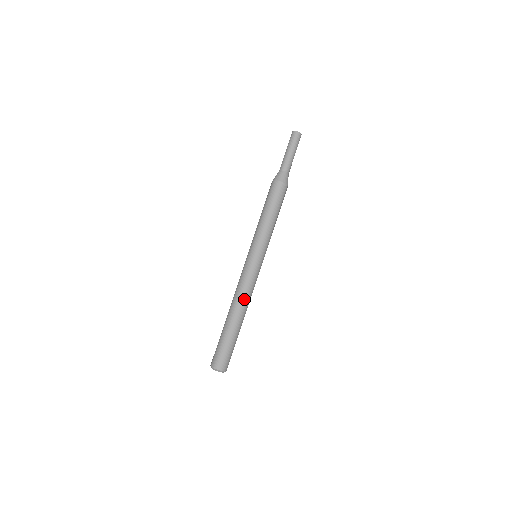
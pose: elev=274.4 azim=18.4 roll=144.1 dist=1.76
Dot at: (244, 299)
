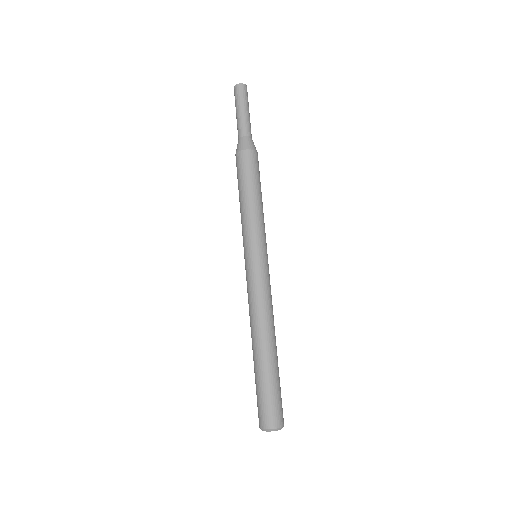
Dot at: (261, 318)
